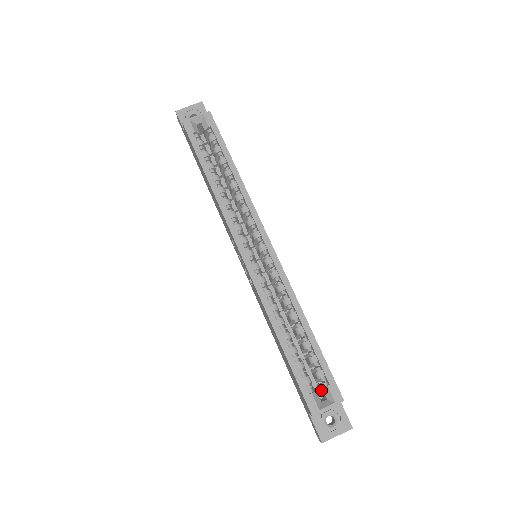
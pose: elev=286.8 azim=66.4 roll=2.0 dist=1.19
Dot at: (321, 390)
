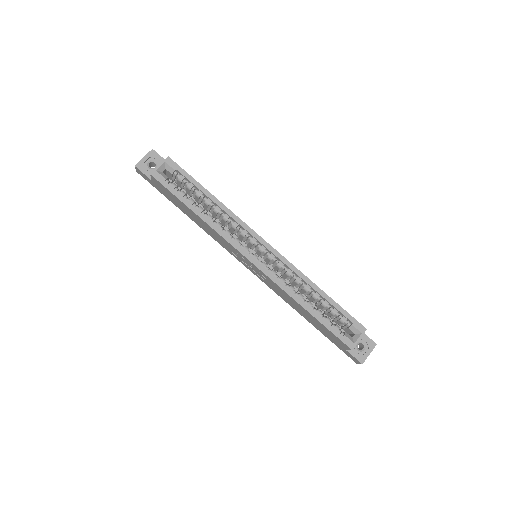
Dot at: (347, 330)
